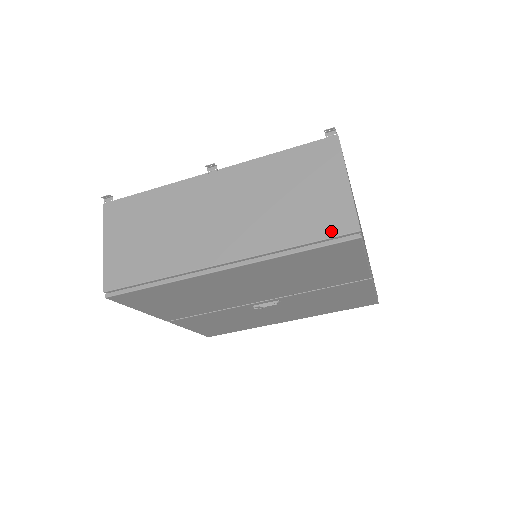
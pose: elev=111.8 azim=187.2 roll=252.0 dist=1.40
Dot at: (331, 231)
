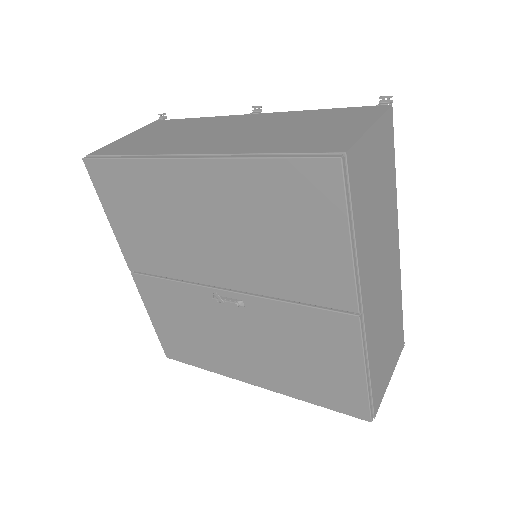
Dot at: (314, 149)
